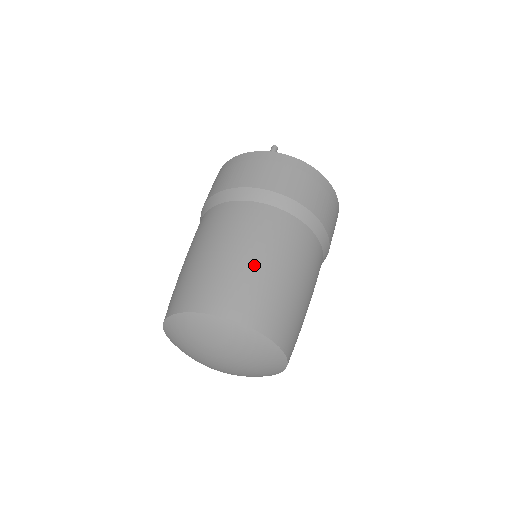
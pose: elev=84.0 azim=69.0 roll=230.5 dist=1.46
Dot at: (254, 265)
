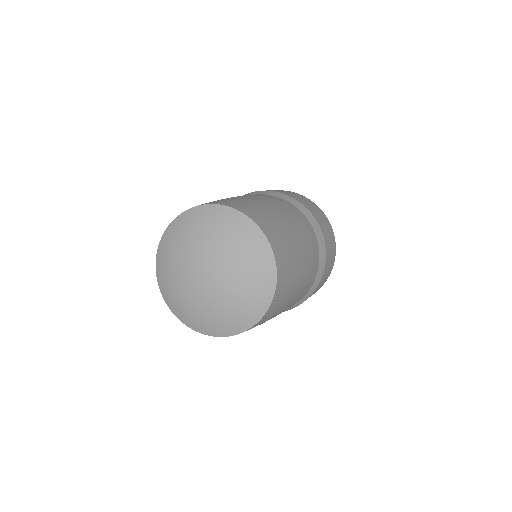
Dot at: (253, 200)
